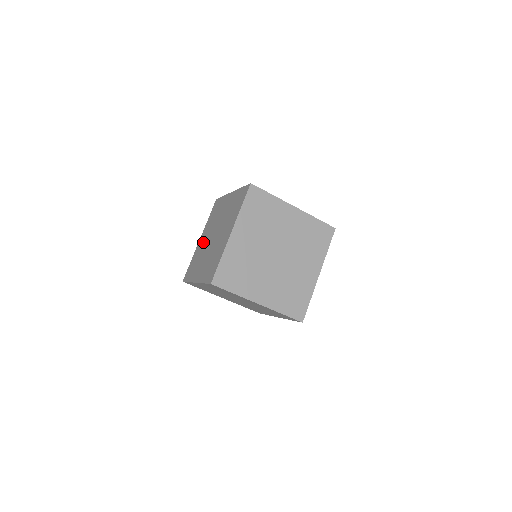
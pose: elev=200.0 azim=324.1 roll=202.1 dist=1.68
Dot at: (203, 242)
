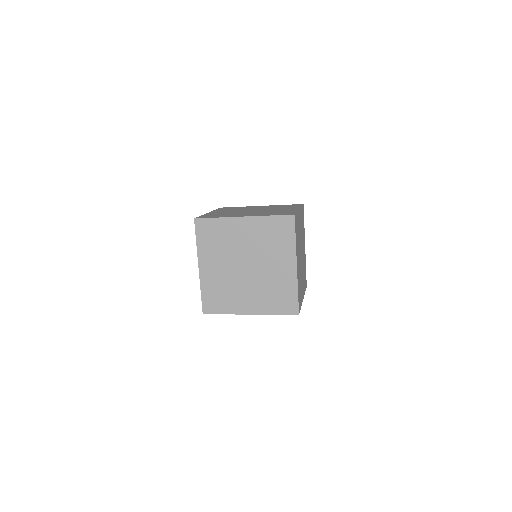
Dot at: occluded
